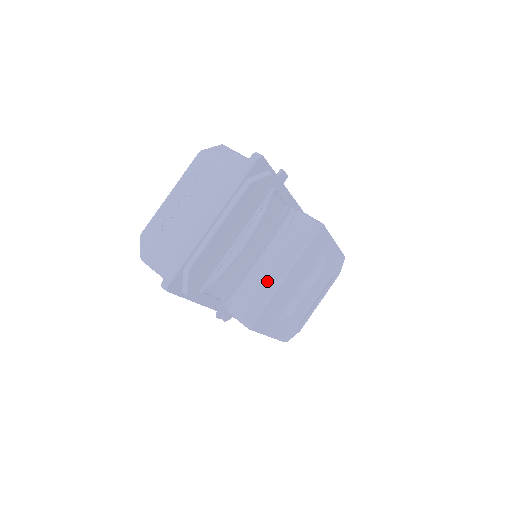
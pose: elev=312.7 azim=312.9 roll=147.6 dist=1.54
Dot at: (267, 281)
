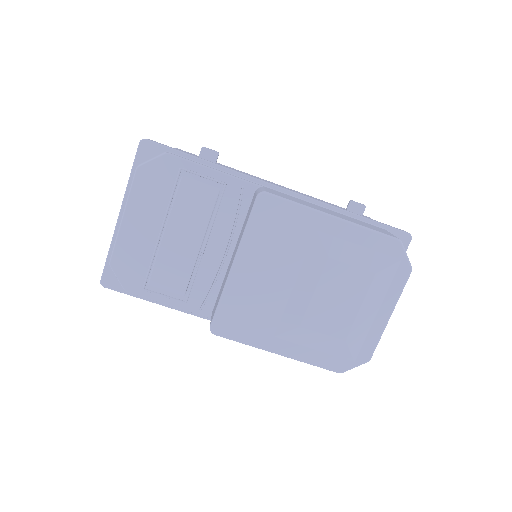
Dot at: (226, 276)
